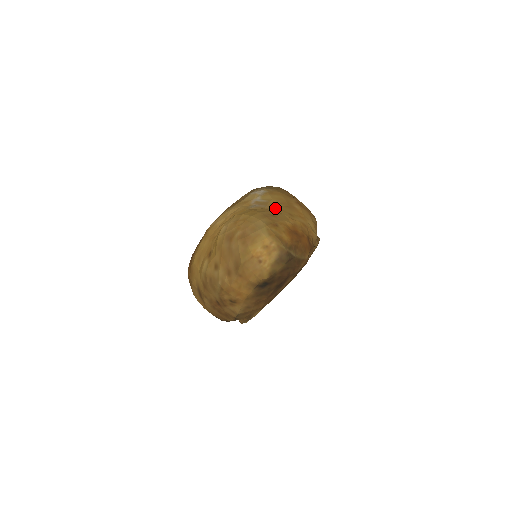
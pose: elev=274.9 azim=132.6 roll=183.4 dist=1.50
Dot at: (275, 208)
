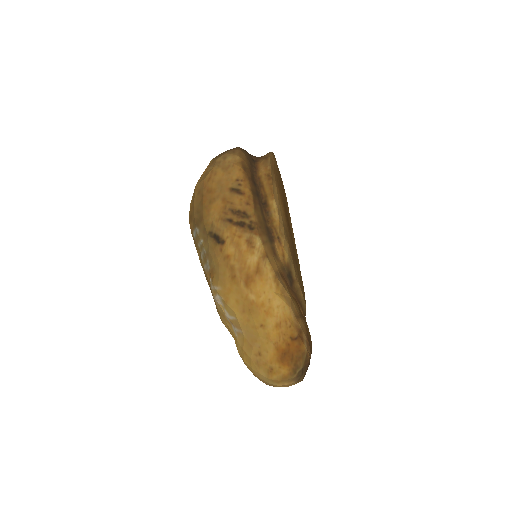
Dot at: (248, 329)
